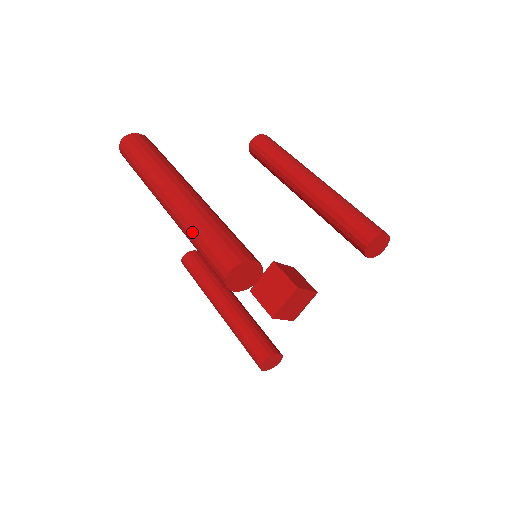
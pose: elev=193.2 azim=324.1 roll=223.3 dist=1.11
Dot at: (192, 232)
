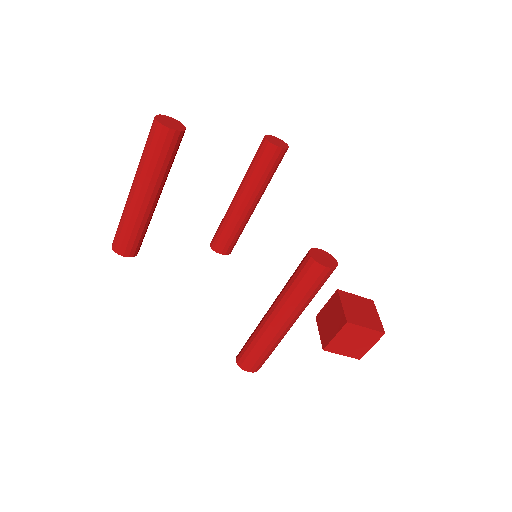
Dot at: (141, 157)
